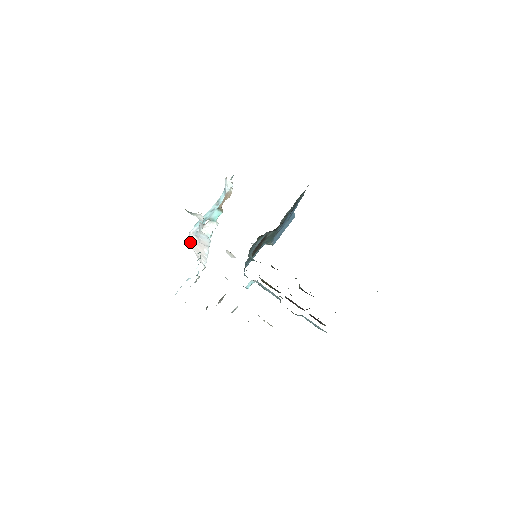
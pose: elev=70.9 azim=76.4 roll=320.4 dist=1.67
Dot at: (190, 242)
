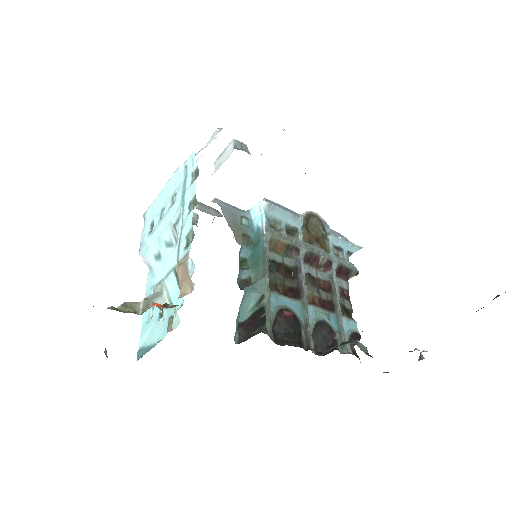
Dot at: occluded
